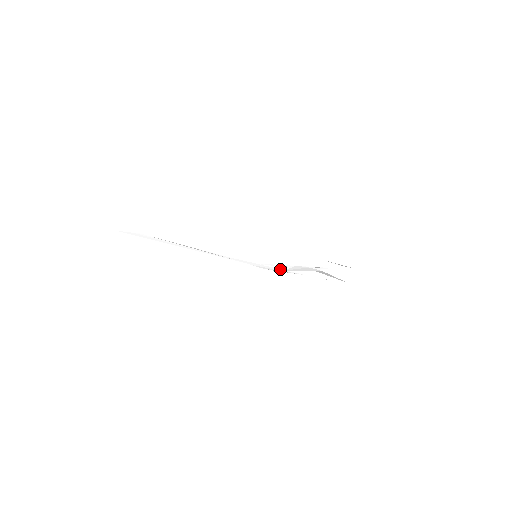
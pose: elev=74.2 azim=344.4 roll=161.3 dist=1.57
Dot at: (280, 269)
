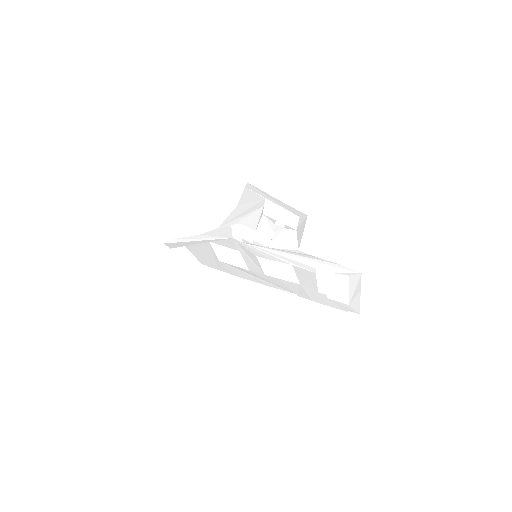
Dot at: (248, 214)
